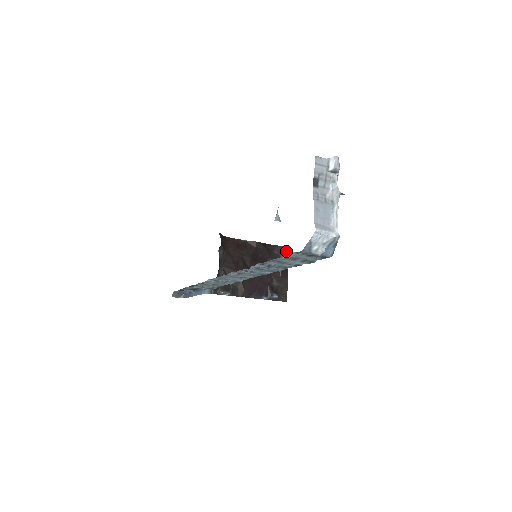
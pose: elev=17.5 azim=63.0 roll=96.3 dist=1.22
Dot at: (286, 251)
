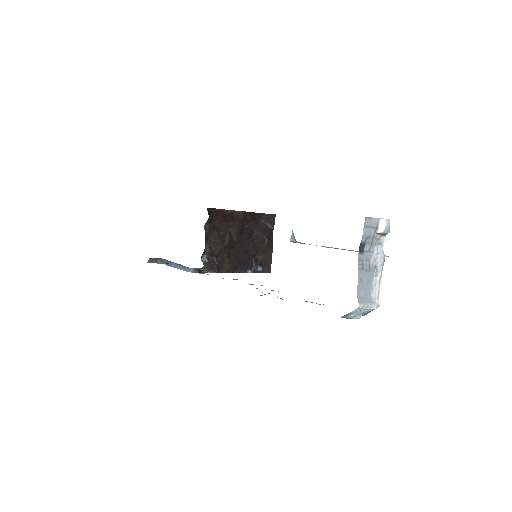
Dot at: (273, 219)
